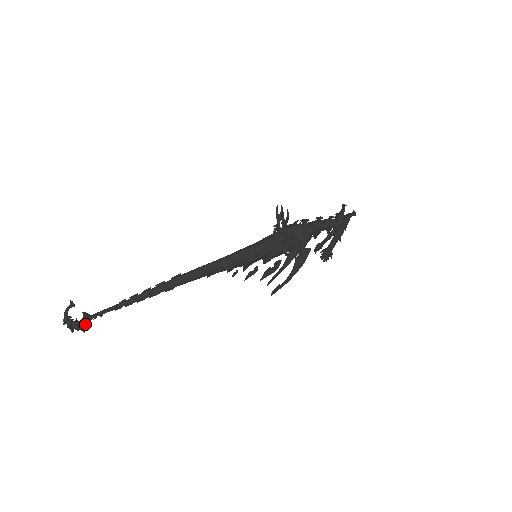
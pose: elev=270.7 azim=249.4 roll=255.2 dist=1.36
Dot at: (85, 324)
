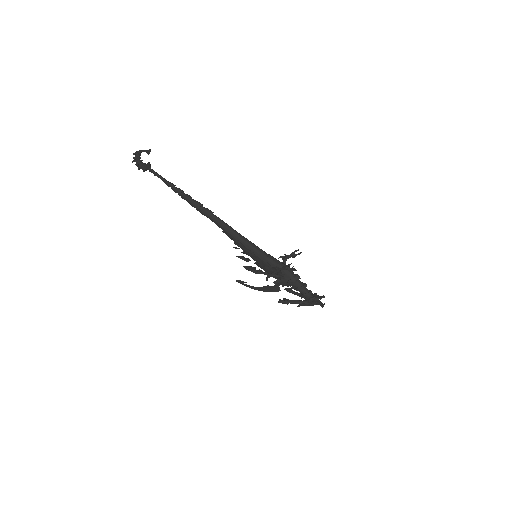
Dot at: (143, 168)
